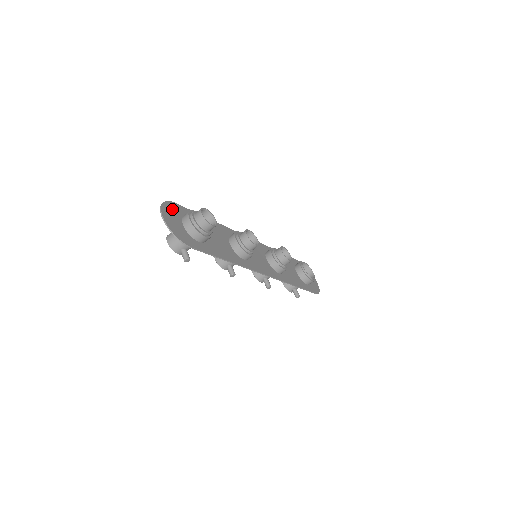
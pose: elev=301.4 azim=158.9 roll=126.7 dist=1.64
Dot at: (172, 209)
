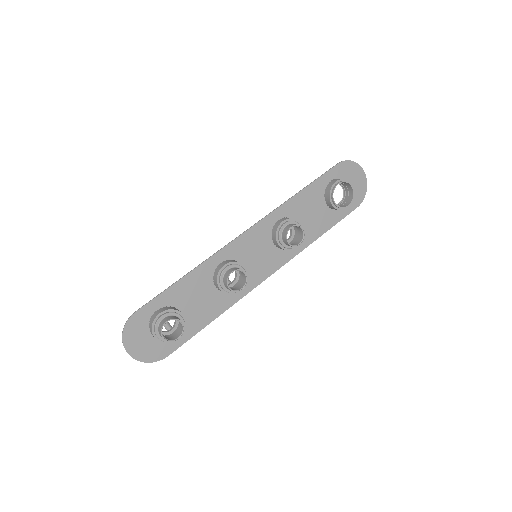
Dot at: (135, 328)
